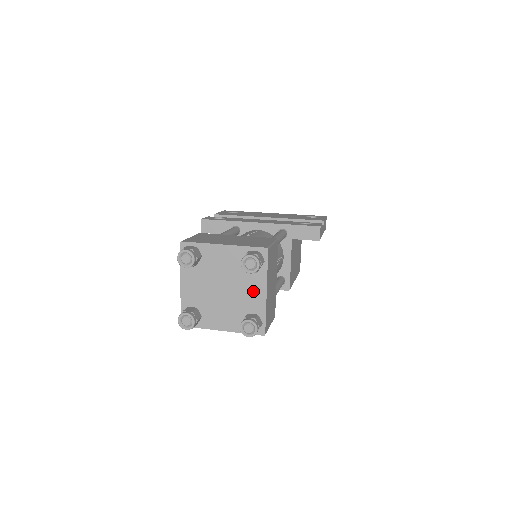
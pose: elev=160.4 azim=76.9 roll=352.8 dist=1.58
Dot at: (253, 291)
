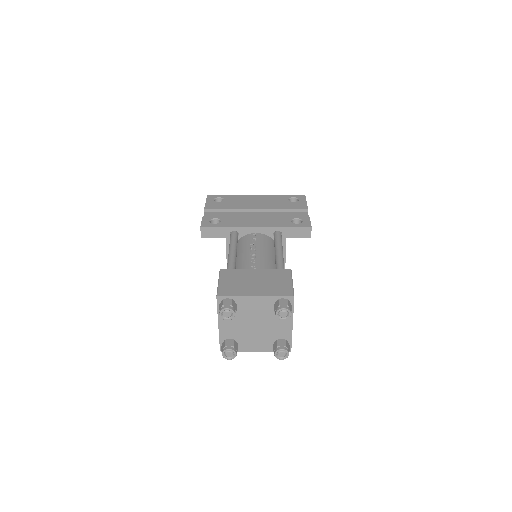
Dot at: (281, 325)
